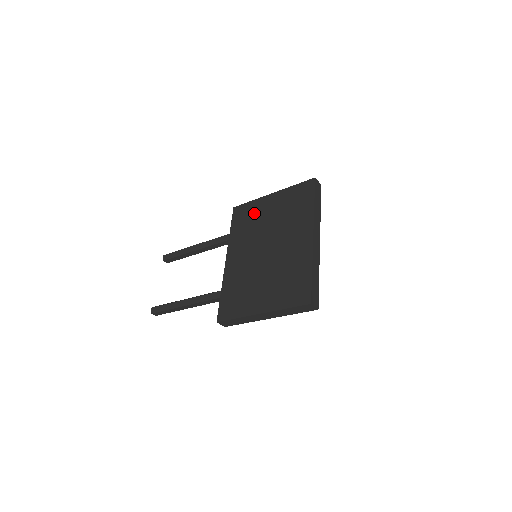
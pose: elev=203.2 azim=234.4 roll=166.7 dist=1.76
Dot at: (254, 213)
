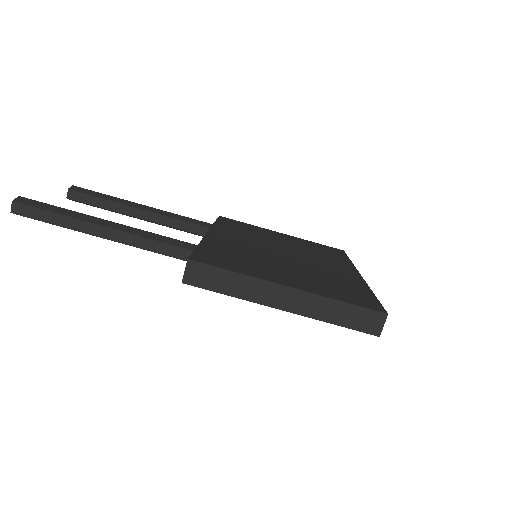
Dot at: (256, 230)
